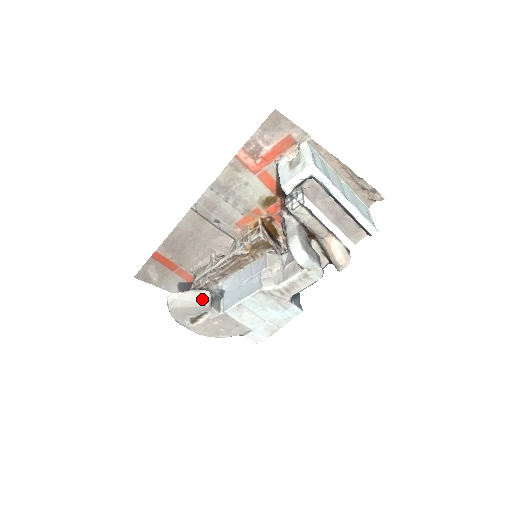
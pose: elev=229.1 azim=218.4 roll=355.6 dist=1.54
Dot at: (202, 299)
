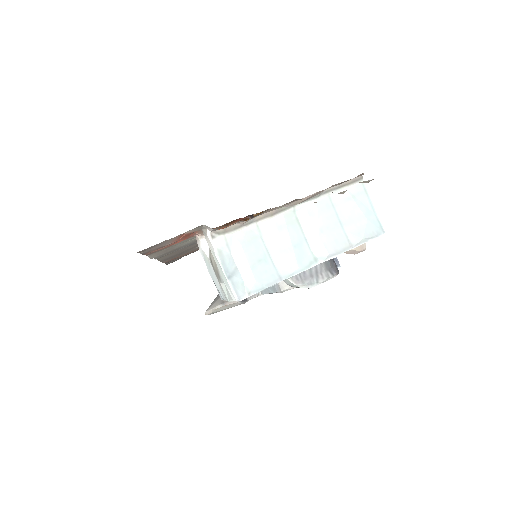
Dot at: (234, 305)
